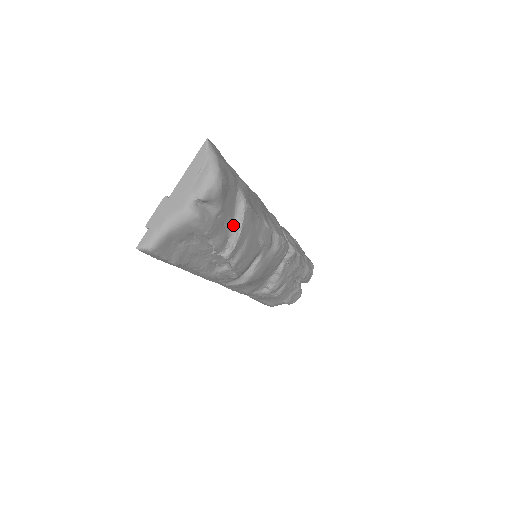
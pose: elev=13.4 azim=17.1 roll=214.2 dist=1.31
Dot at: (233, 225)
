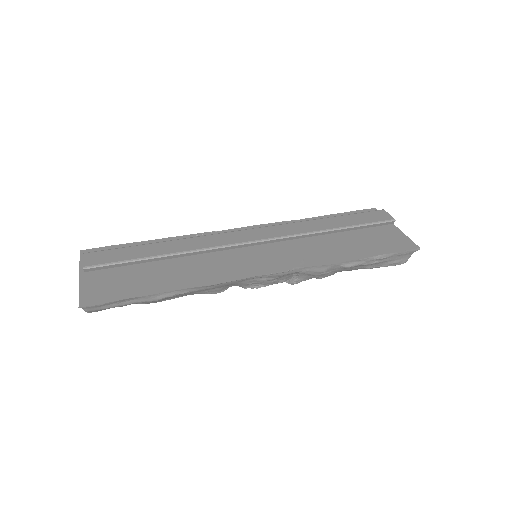
Dot at: occluded
